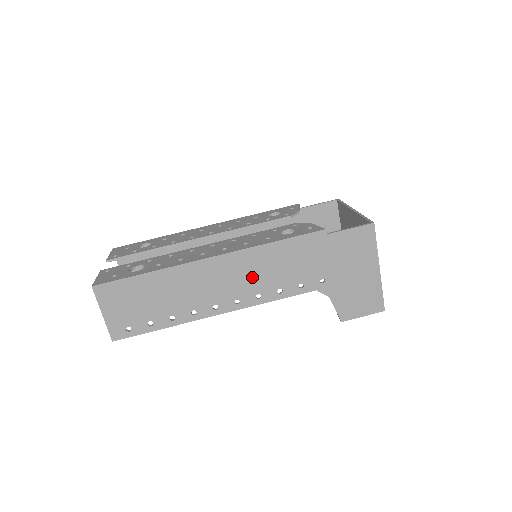
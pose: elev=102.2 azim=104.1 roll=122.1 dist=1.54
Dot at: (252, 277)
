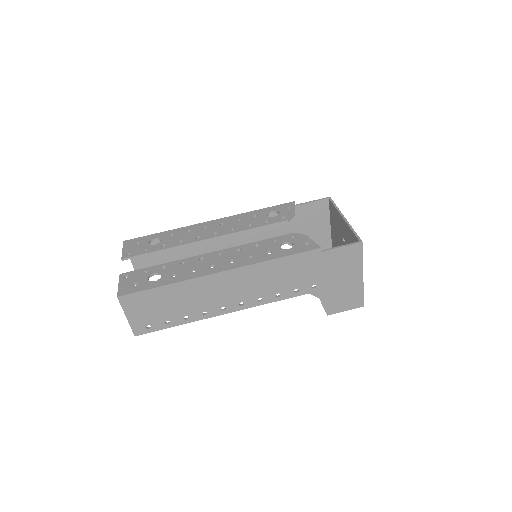
Dot at: (255, 285)
